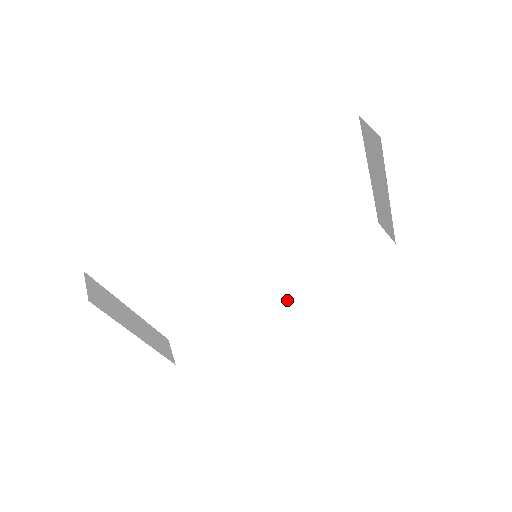
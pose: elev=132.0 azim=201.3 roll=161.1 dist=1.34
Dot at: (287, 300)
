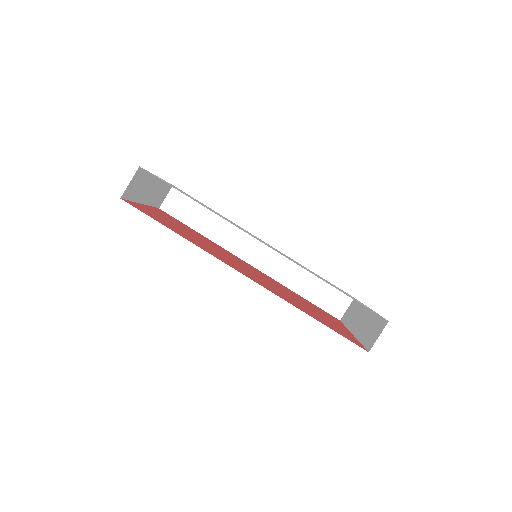
Dot at: (254, 264)
